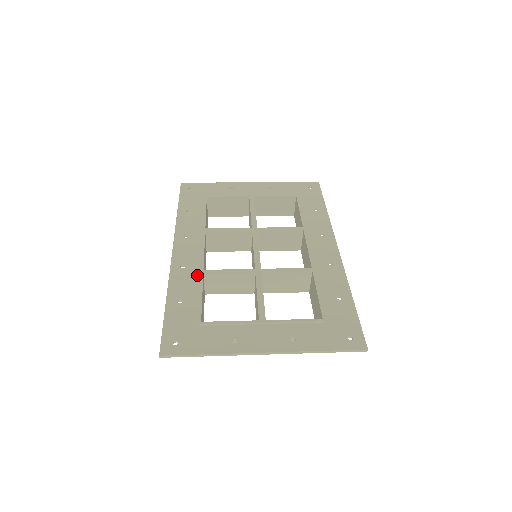
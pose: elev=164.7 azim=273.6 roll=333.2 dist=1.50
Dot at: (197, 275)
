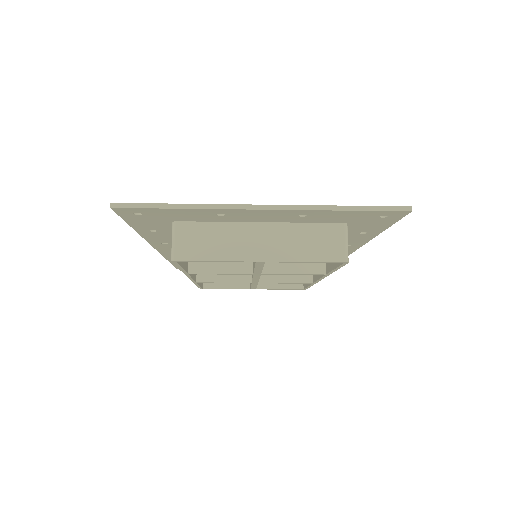
Dot at: occluded
